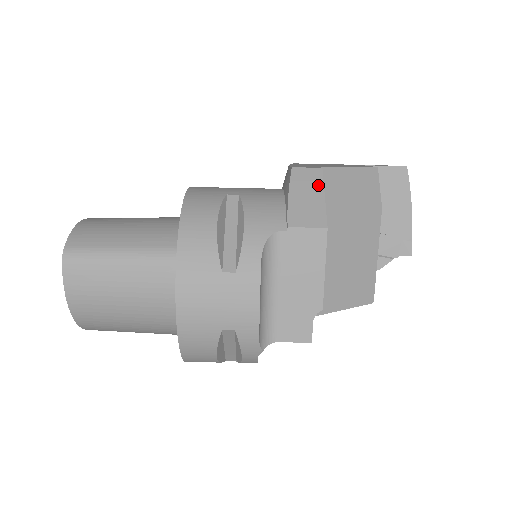
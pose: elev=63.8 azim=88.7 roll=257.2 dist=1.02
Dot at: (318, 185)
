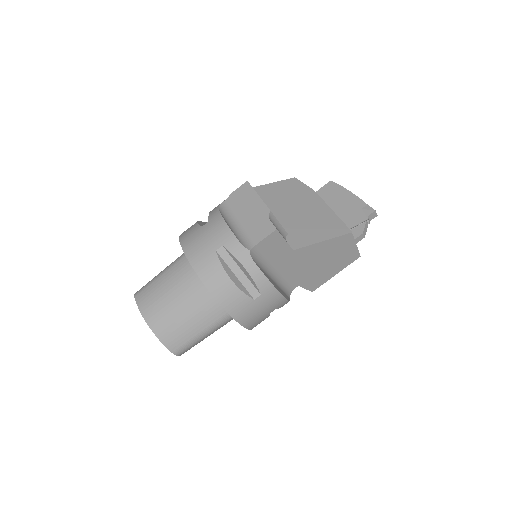
Dot at: occluded
